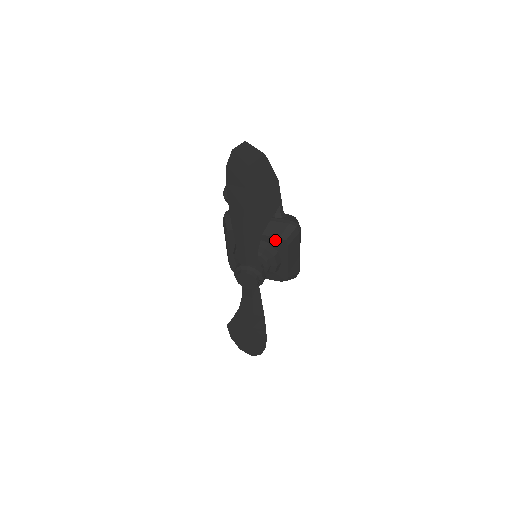
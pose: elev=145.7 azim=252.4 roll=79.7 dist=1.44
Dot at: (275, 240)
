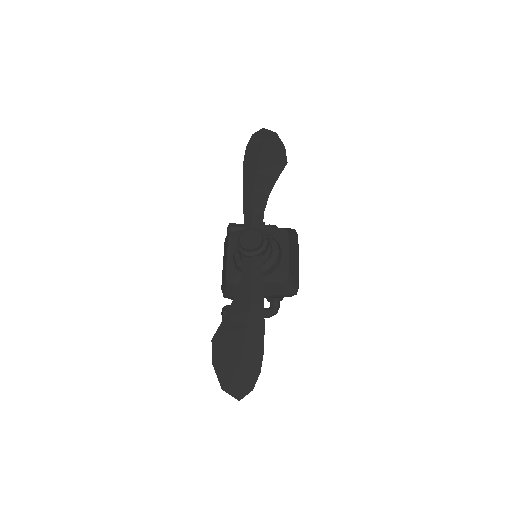
Dot at: (277, 231)
